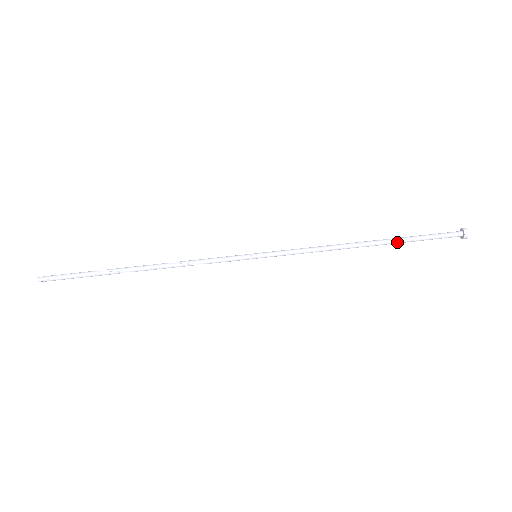
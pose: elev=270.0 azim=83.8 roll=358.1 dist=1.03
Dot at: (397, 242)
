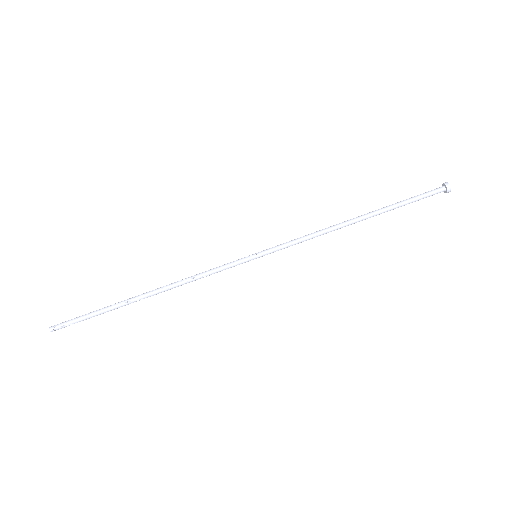
Dot at: (386, 210)
